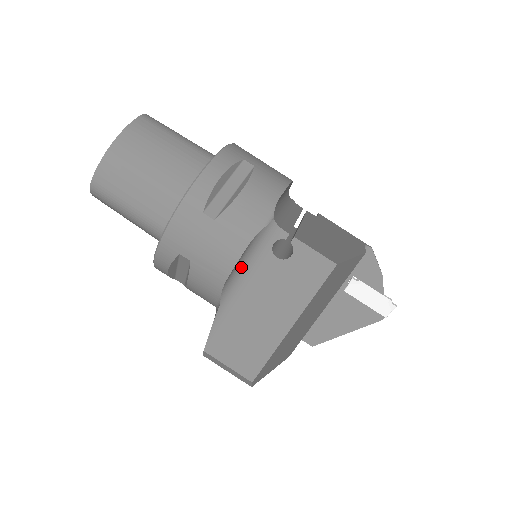
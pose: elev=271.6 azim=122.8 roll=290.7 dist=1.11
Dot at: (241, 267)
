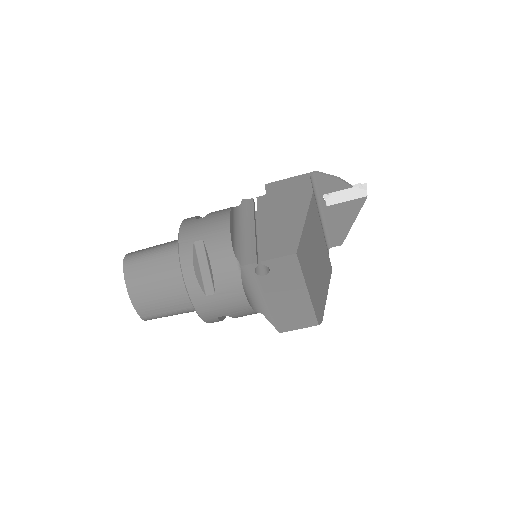
Dot at: (252, 295)
